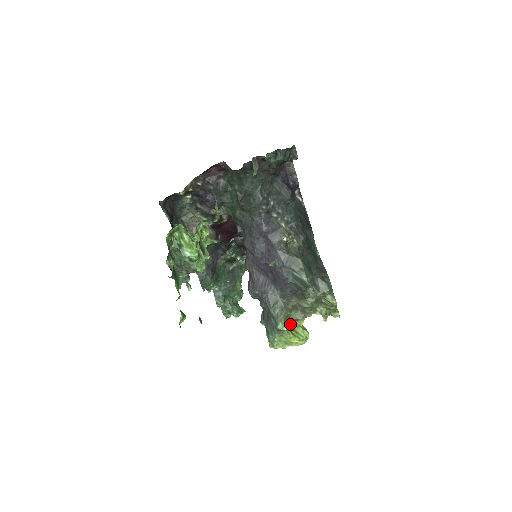
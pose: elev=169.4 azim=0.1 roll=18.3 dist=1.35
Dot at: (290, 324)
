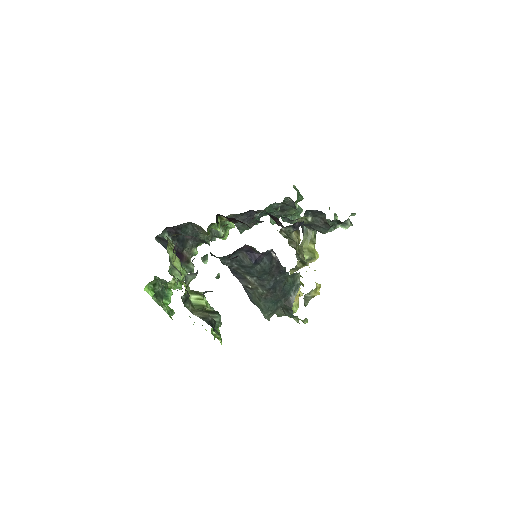
Dot at: occluded
